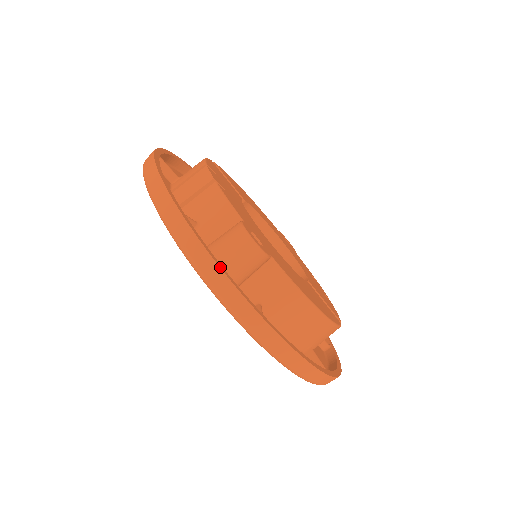
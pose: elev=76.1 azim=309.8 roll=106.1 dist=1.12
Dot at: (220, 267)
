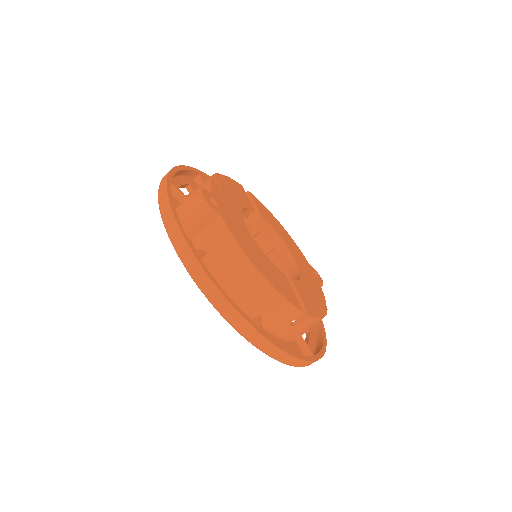
Dot at: (171, 207)
